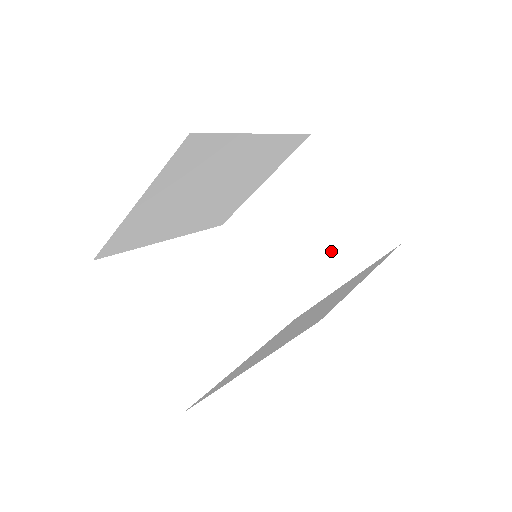
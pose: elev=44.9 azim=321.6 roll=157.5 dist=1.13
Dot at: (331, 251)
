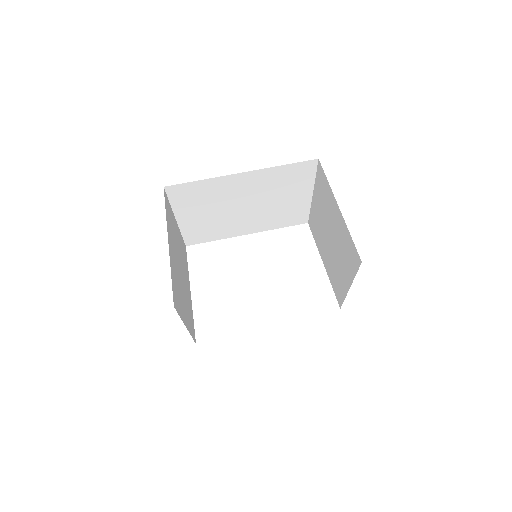
Dot at: (341, 258)
